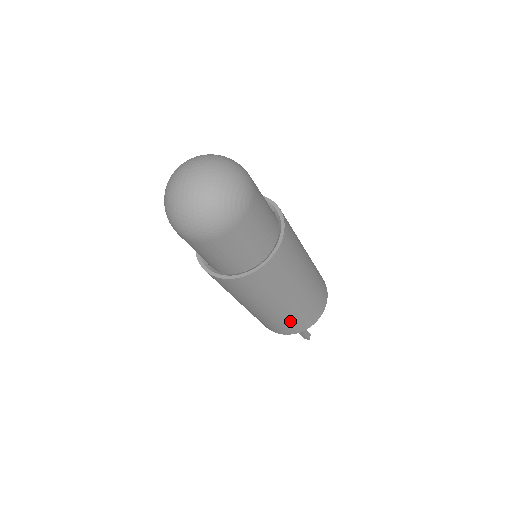
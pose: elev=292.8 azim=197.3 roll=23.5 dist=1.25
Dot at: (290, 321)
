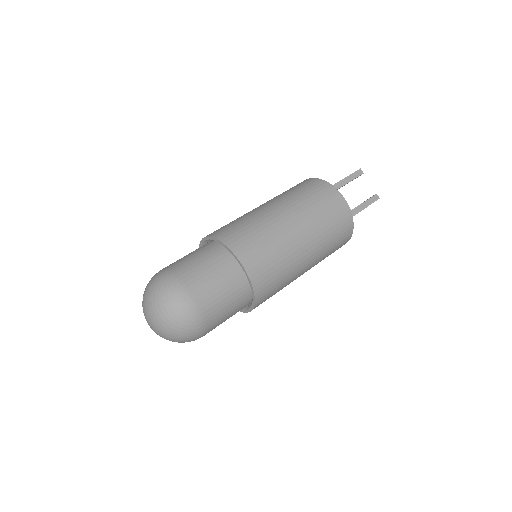
Dot at: (331, 249)
